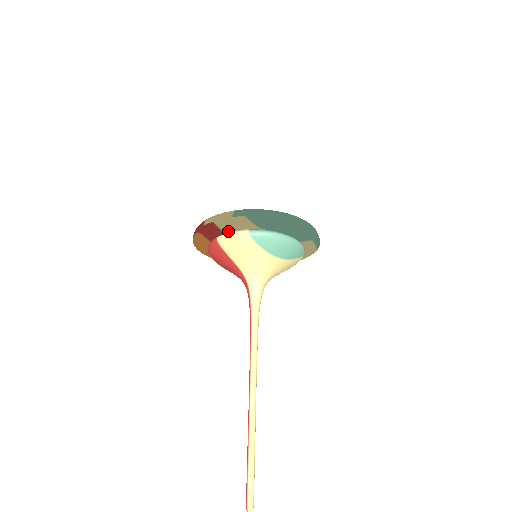
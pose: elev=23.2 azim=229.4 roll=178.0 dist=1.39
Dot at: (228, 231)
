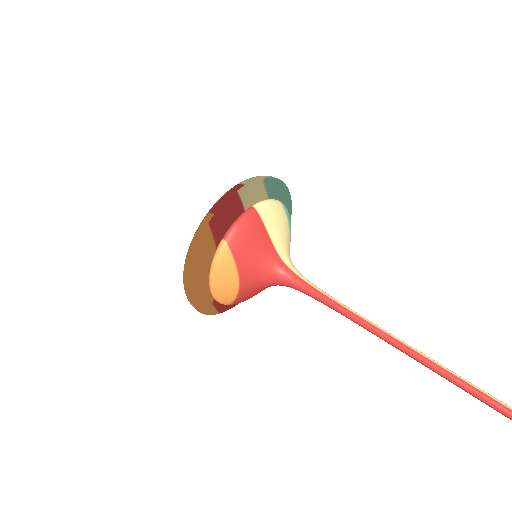
Dot at: occluded
